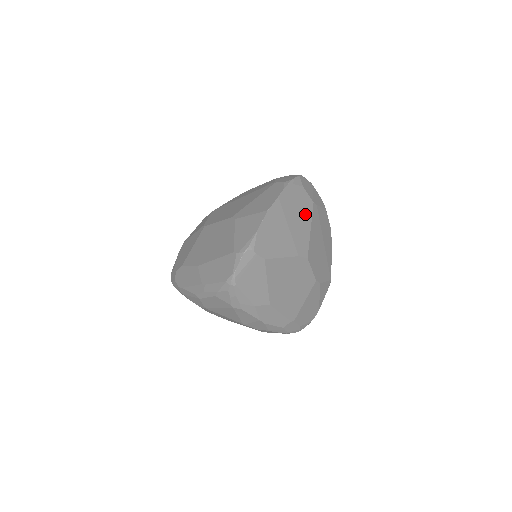
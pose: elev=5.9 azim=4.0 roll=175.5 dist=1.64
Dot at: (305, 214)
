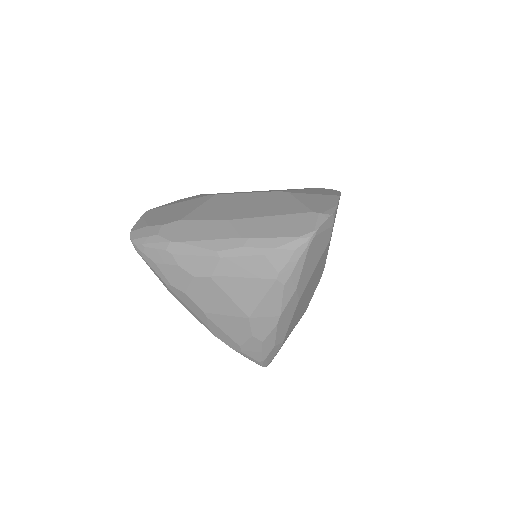
Dot at: occluded
